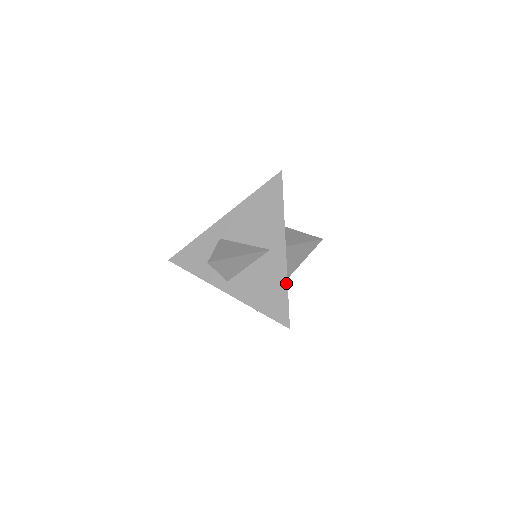
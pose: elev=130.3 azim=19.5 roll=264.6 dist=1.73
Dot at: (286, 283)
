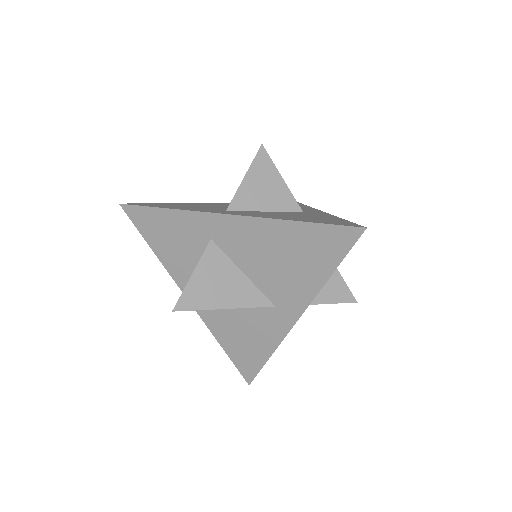
Dot at: (272, 351)
